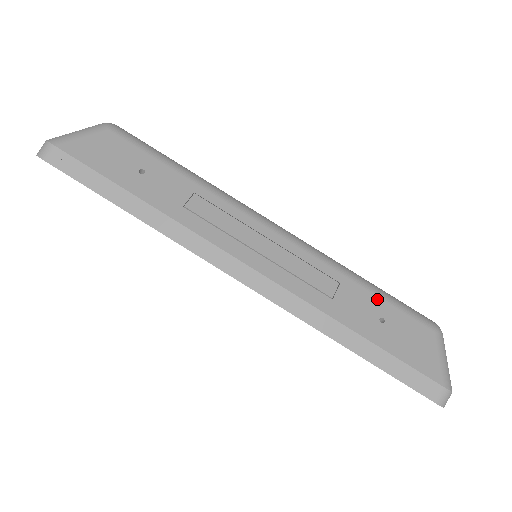
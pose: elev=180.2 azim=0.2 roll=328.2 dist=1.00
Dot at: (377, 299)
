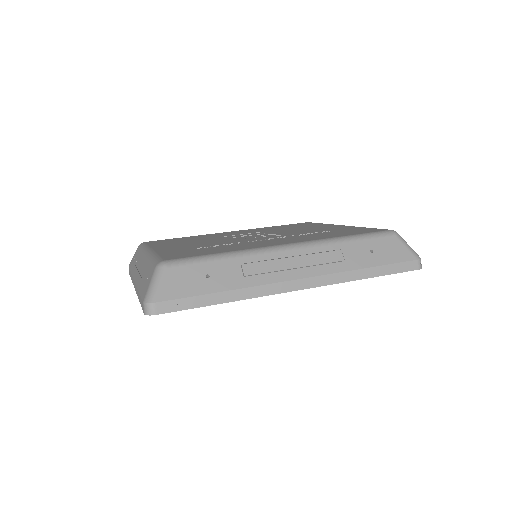
Dot at: (361, 242)
